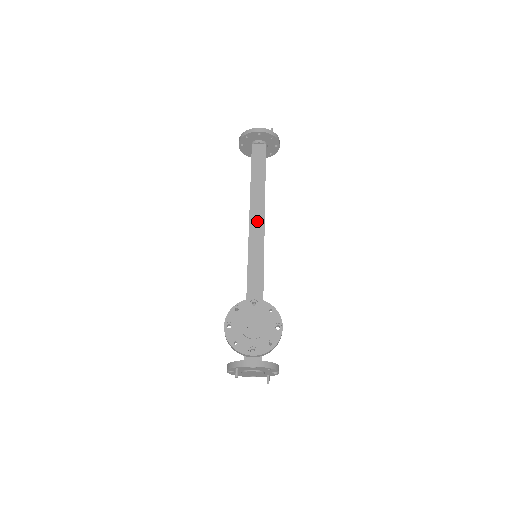
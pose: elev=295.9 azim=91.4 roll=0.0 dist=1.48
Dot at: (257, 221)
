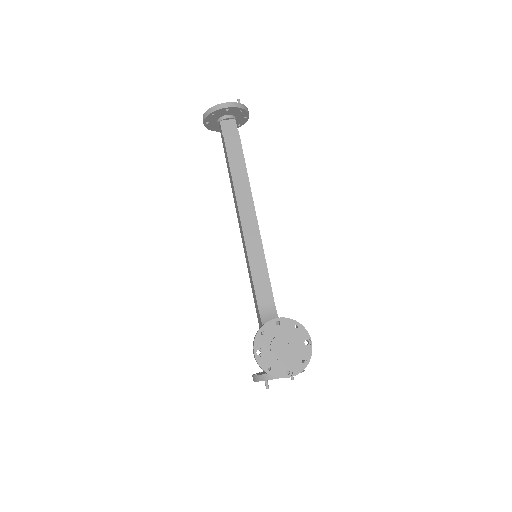
Dot at: (248, 216)
